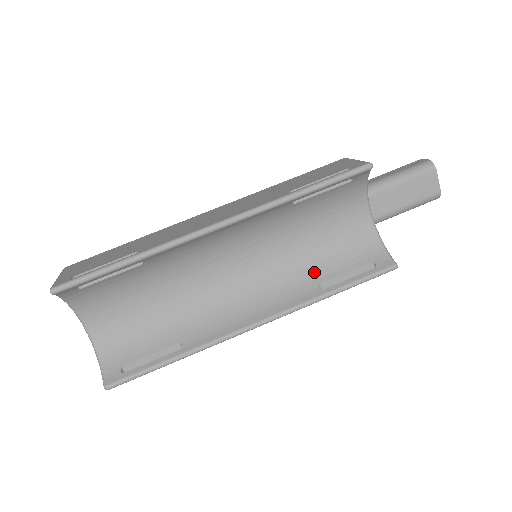
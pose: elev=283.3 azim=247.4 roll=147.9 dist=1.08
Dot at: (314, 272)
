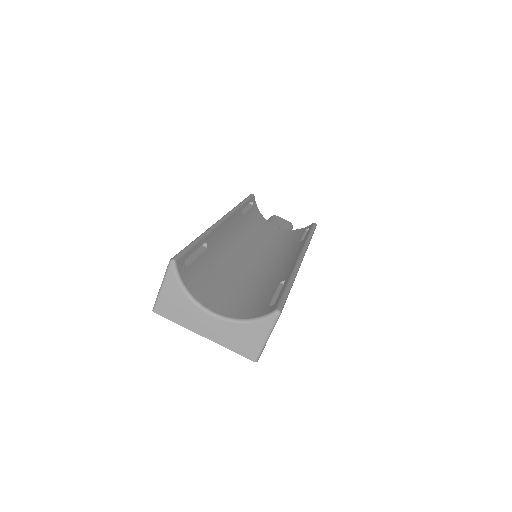
Dot at: (290, 244)
